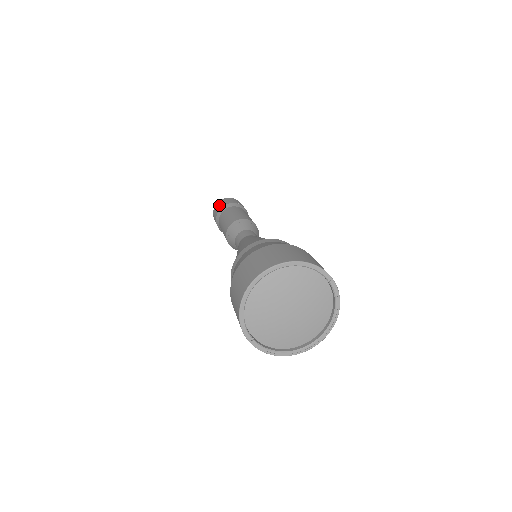
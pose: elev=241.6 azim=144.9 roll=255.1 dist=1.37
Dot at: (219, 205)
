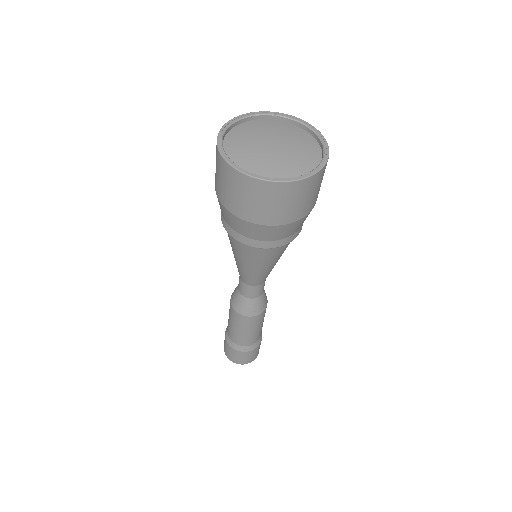
Dot at: (224, 341)
